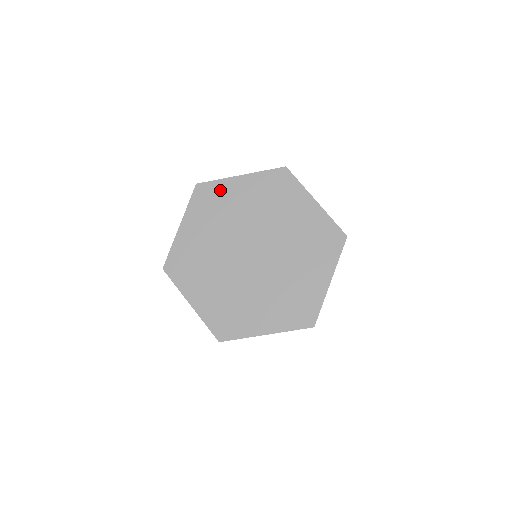
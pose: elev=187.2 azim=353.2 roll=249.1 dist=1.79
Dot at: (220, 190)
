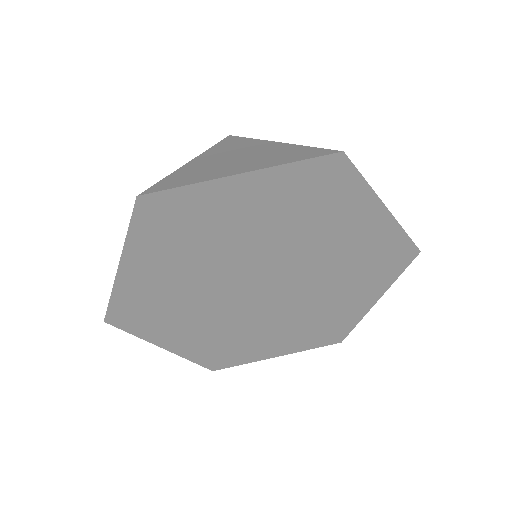
Dot at: (132, 298)
